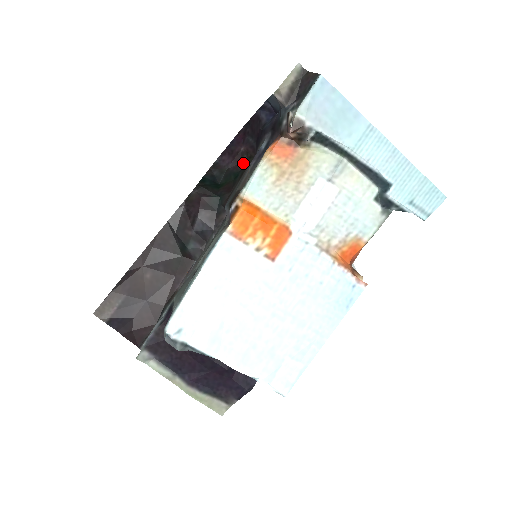
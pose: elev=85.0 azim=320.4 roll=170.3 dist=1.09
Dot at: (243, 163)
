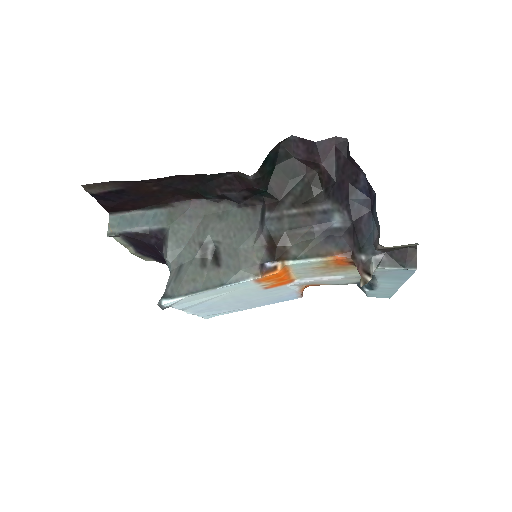
Dot at: (310, 172)
